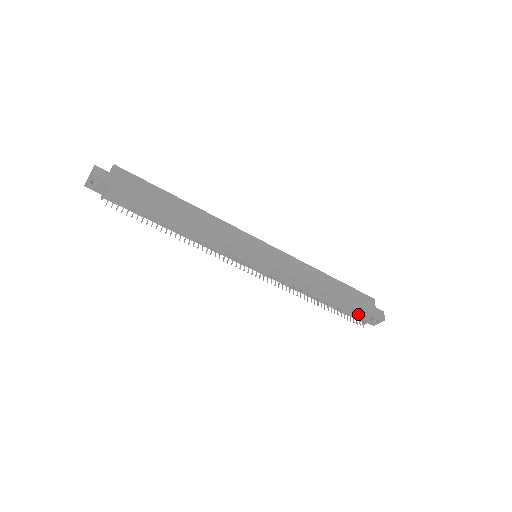
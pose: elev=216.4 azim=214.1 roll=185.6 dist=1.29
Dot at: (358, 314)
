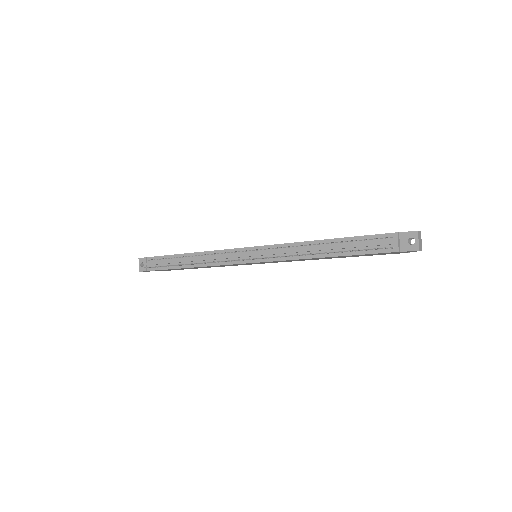
Dot at: (377, 242)
